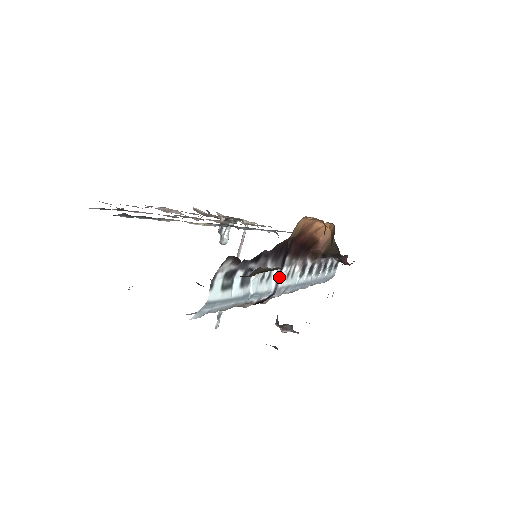
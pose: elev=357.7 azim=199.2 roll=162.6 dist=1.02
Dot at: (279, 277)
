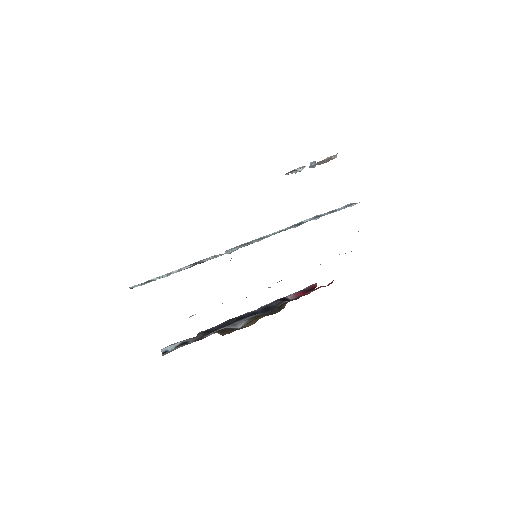
Dot at: occluded
